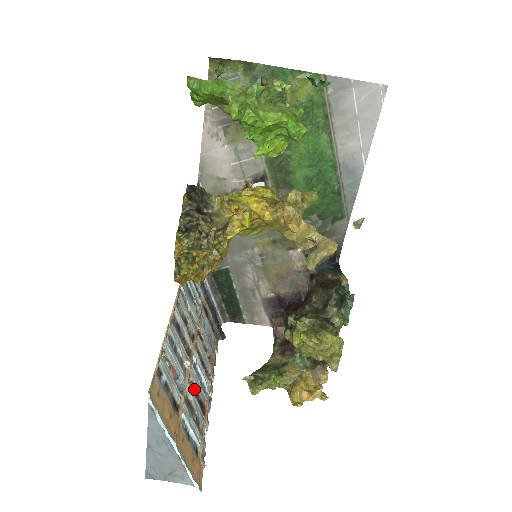
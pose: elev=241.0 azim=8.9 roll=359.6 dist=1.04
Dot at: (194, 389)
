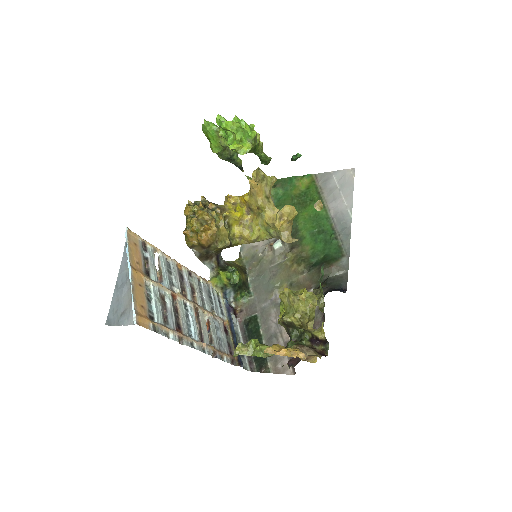
Dot at: (177, 312)
